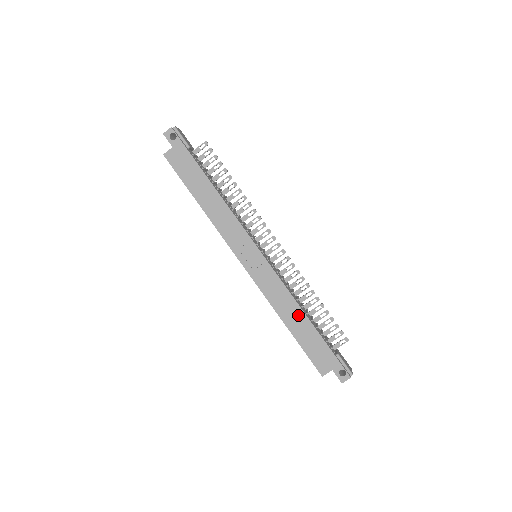
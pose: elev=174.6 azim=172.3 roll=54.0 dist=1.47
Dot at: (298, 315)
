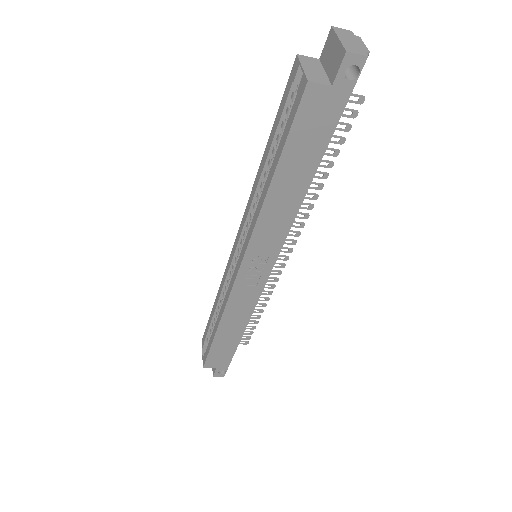
Dot at: (238, 329)
